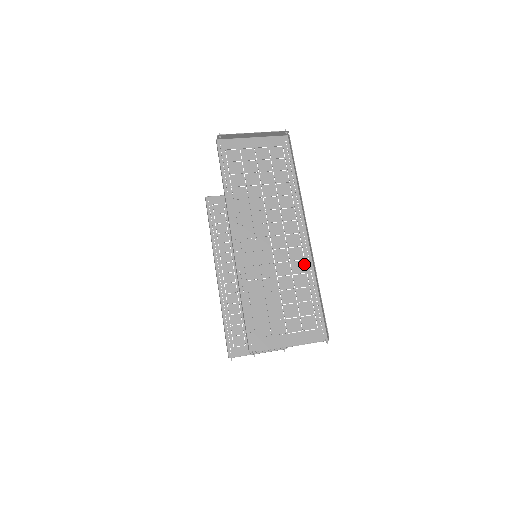
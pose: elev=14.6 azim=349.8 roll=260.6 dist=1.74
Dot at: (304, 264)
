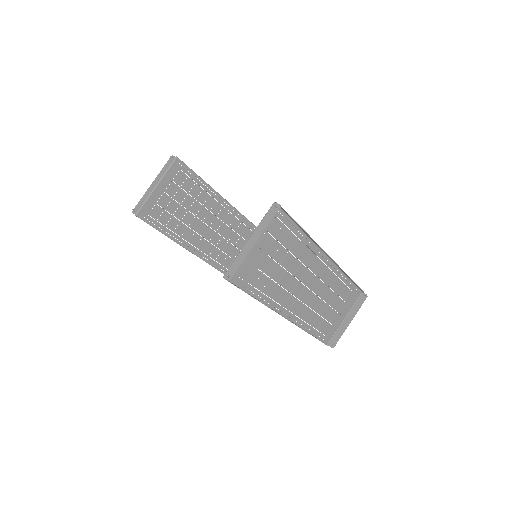
Dot at: (333, 274)
